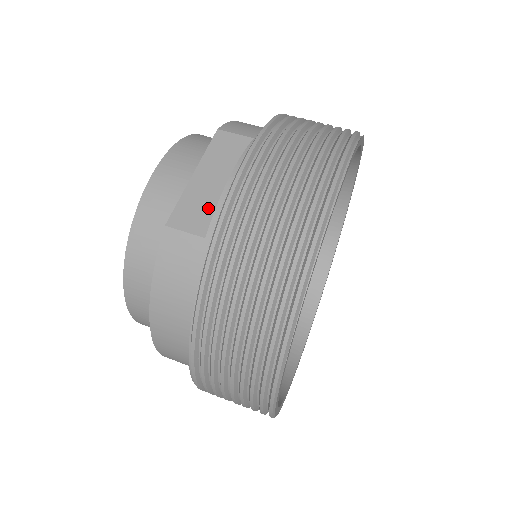
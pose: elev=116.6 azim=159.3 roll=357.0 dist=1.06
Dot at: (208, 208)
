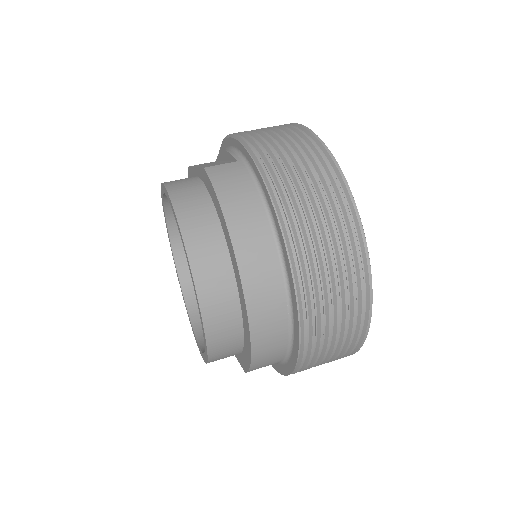
Dot at: occluded
